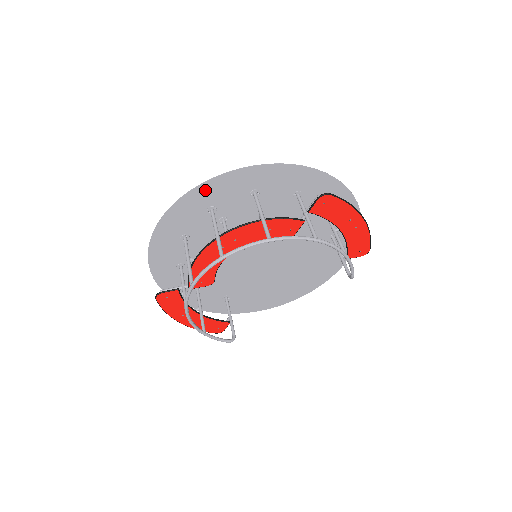
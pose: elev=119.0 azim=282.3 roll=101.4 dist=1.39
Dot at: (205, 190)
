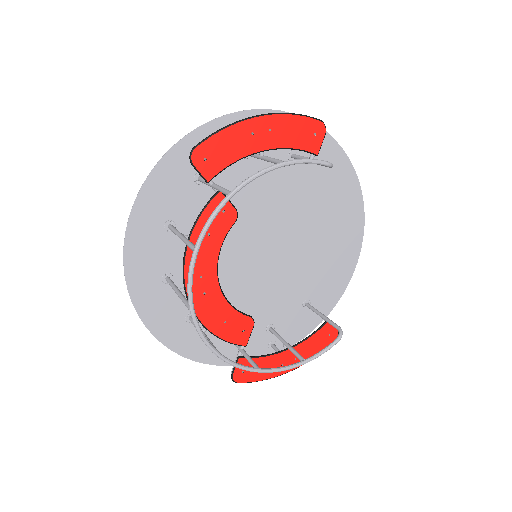
Dot at: (136, 276)
